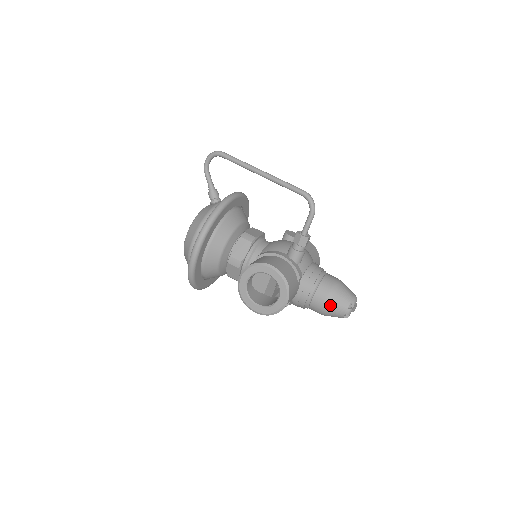
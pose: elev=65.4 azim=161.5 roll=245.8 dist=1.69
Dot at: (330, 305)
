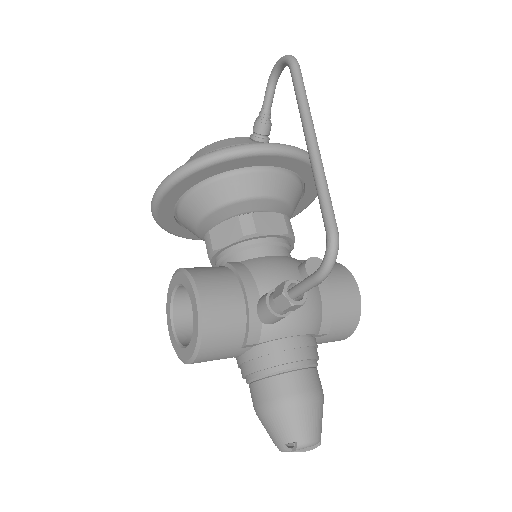
Dot at: (263, 416)
